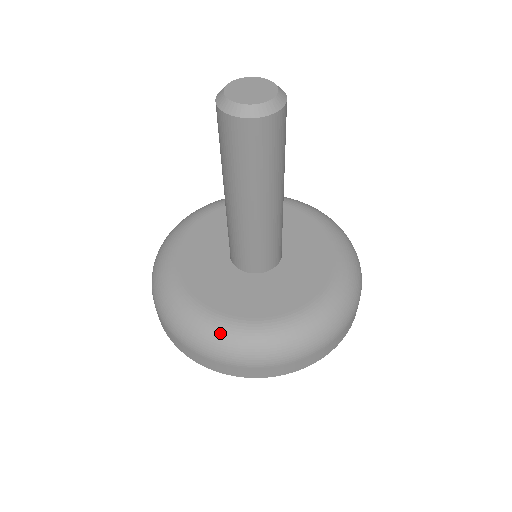
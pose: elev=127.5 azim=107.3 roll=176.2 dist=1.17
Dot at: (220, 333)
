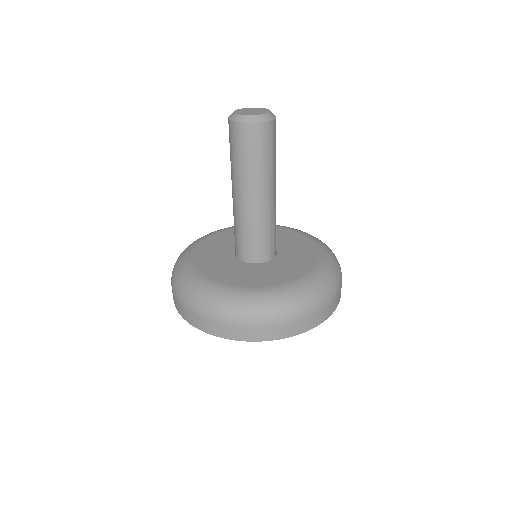
Dot at: (209, 292)
